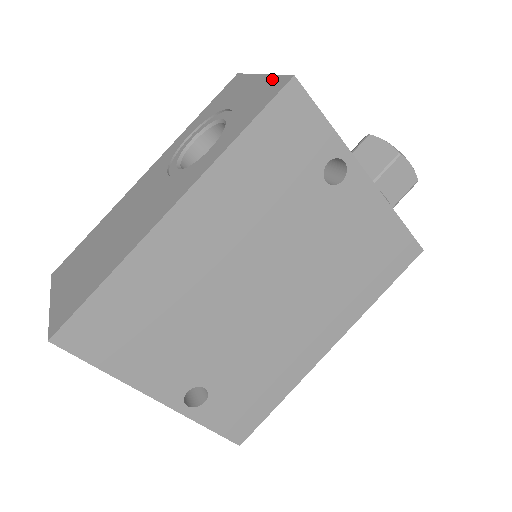
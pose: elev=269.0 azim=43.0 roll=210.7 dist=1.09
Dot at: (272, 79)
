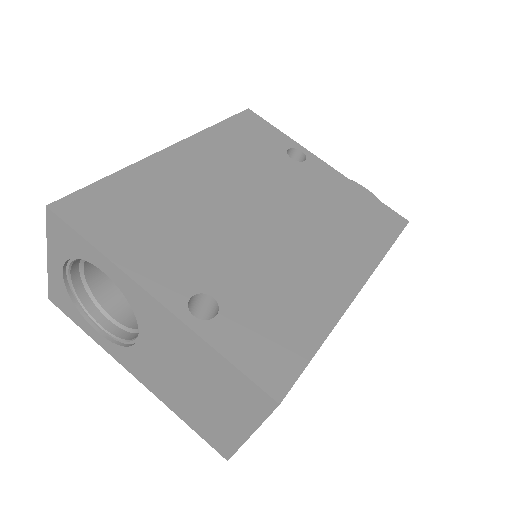
Dot at: occluded
